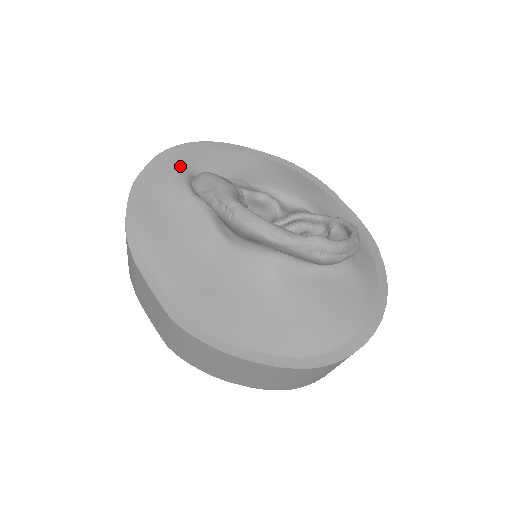
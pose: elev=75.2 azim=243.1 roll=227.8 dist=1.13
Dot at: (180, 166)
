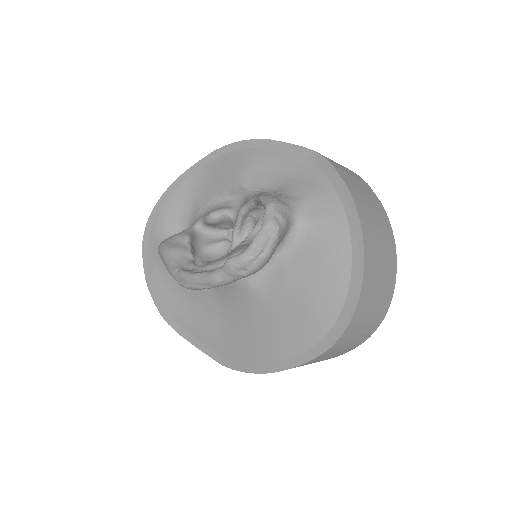
Dot at: (157, 239)
